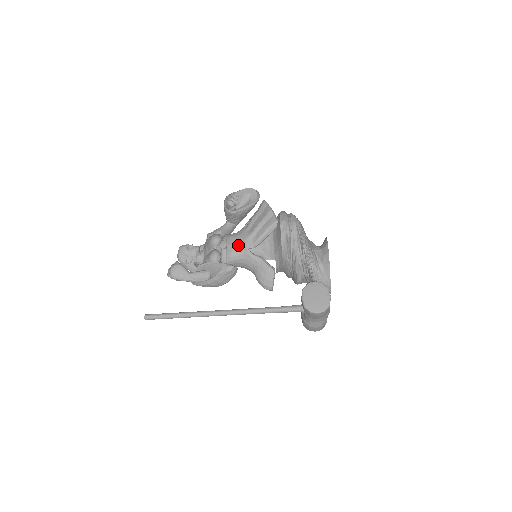
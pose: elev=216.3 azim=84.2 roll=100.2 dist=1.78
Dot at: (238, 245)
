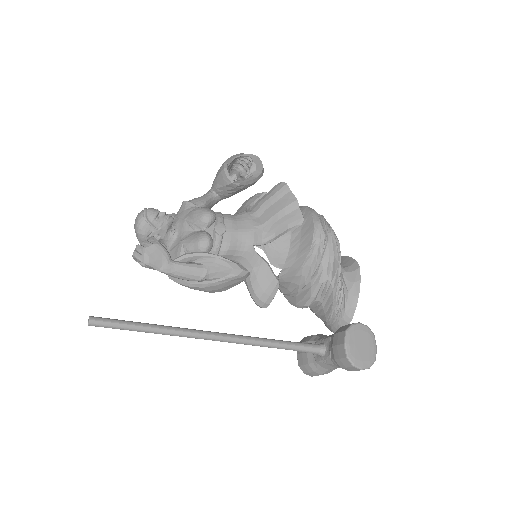
Dot at: (241, 235)
